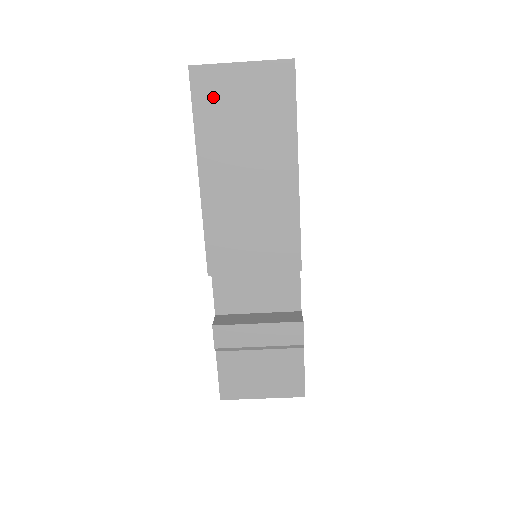
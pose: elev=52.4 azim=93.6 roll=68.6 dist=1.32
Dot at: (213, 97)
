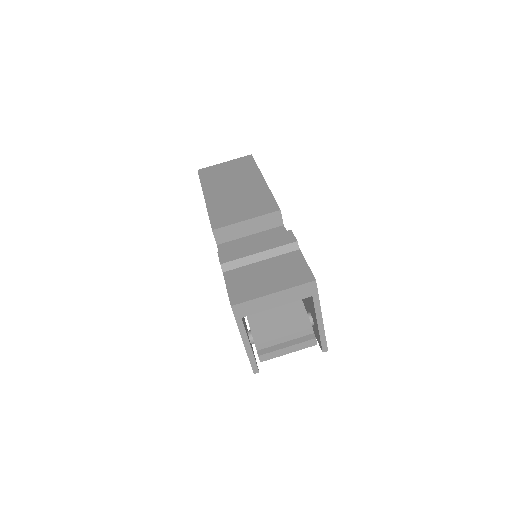
Dot at: (211, 173)
